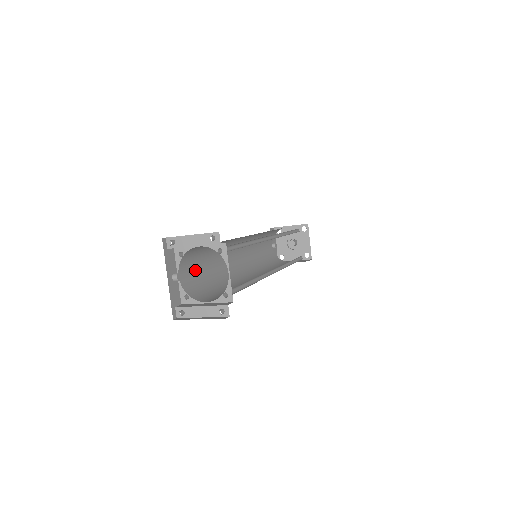
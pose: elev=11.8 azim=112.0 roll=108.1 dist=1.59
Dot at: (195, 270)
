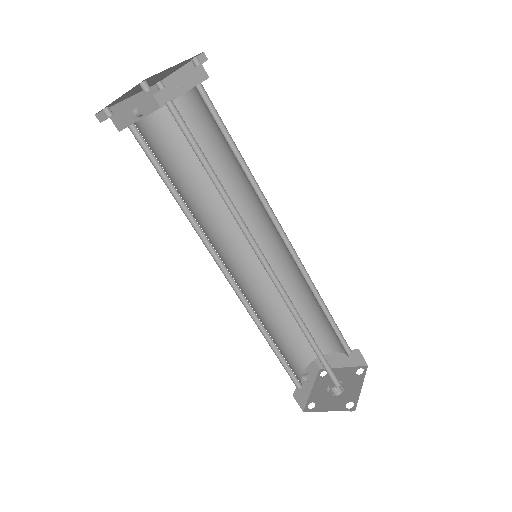
Dot at: (166, 156)
